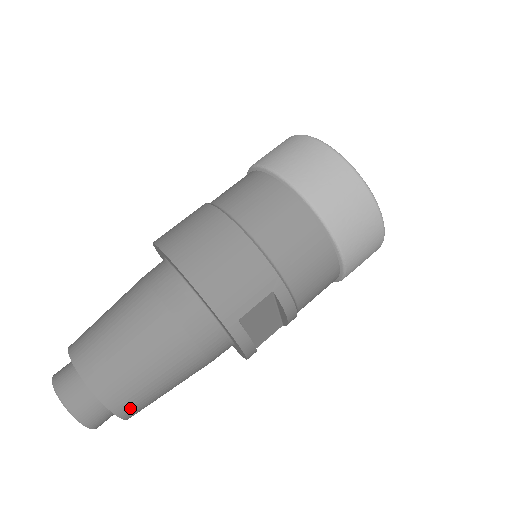
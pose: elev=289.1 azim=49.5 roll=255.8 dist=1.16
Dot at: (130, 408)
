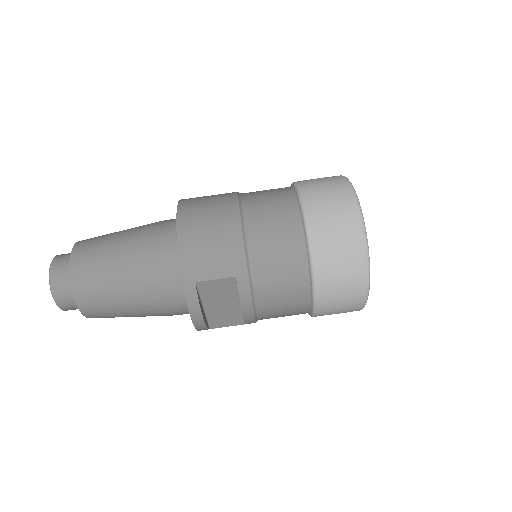
Dot at: (89, 305)
